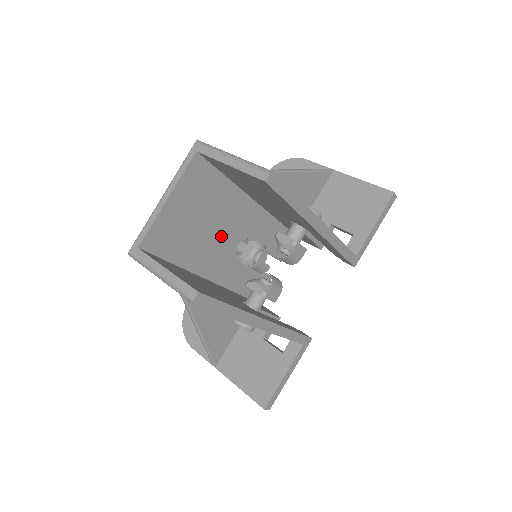
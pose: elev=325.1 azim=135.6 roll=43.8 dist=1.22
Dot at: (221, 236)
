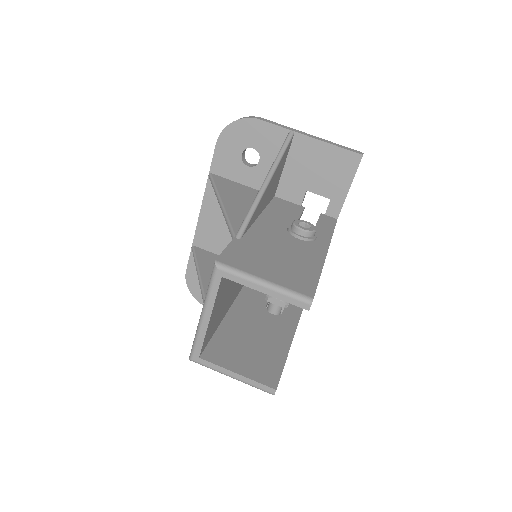
Dot at: occluded
